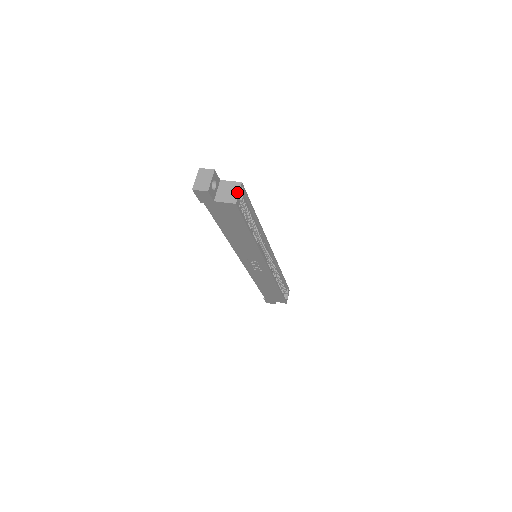
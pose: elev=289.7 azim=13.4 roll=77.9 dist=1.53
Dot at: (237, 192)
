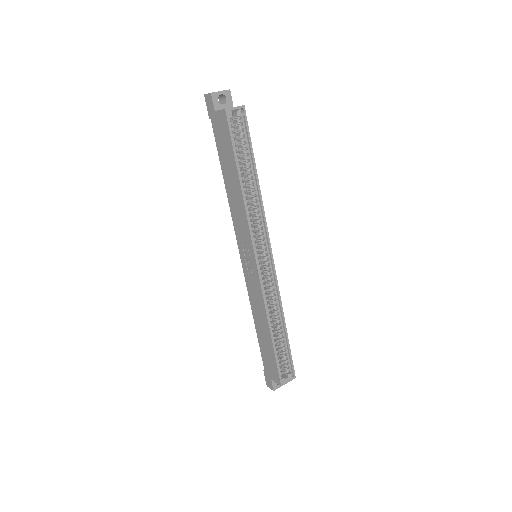
Dot at: (234, 107)
